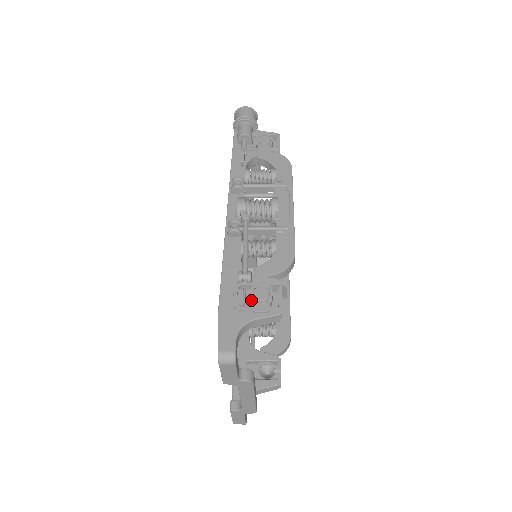
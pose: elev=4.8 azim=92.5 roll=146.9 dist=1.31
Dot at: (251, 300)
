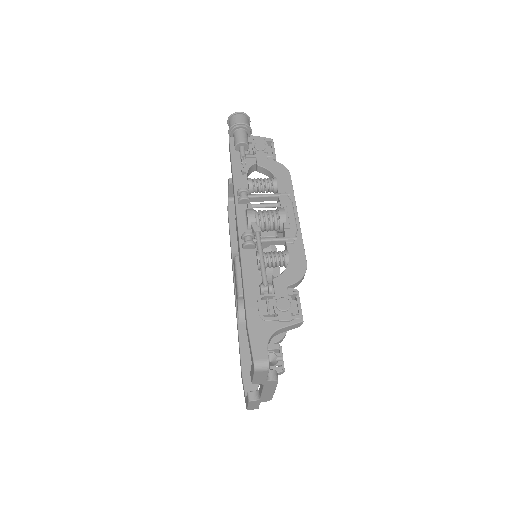
Dot at: (275, 311)
